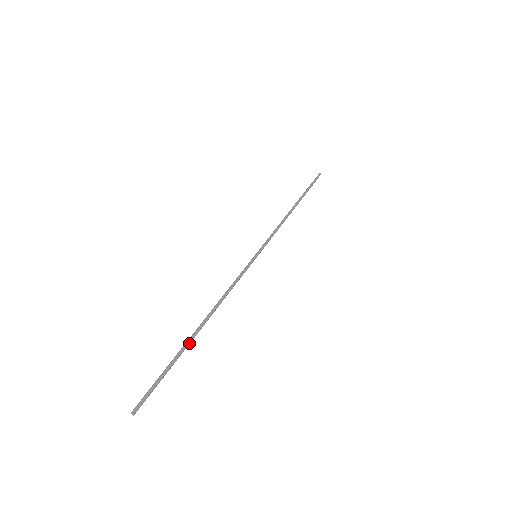
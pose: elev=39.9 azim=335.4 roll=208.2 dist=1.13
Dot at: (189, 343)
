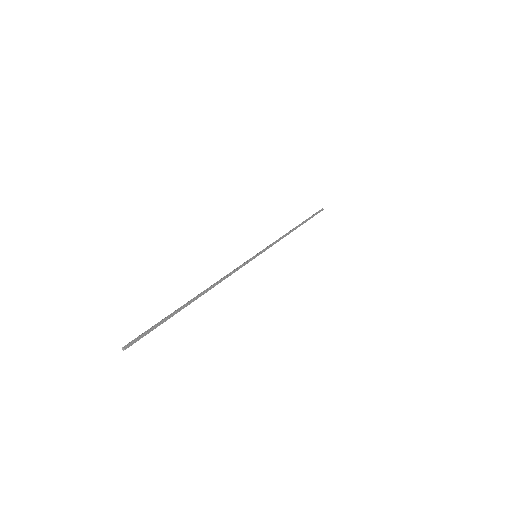
Dot at: (183, 306)
